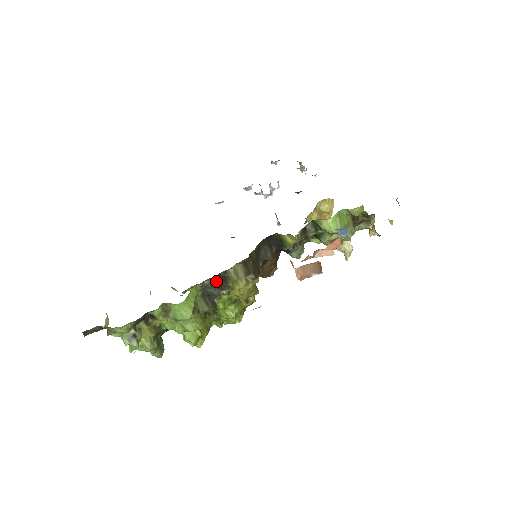
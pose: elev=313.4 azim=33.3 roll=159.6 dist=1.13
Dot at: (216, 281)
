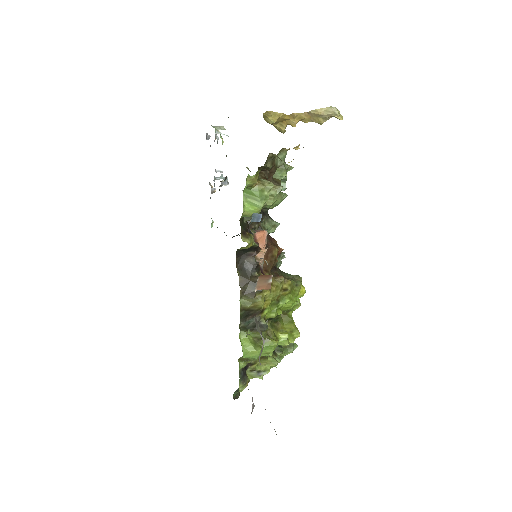
Dot at: (246, 318)
